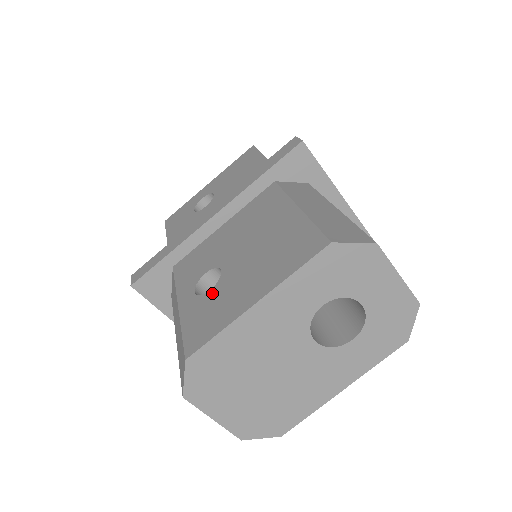
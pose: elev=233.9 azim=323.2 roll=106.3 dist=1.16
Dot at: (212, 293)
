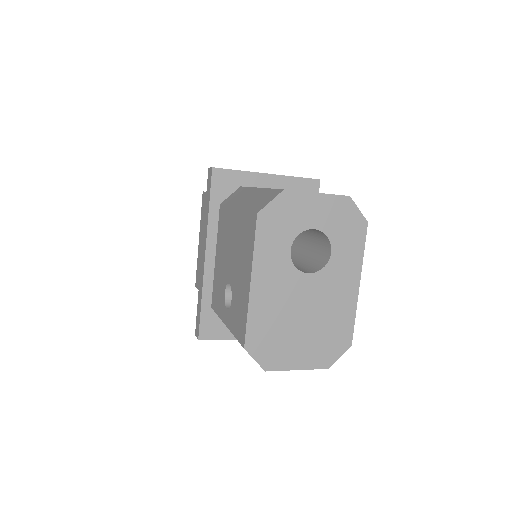
Dot at: (233, 300)
